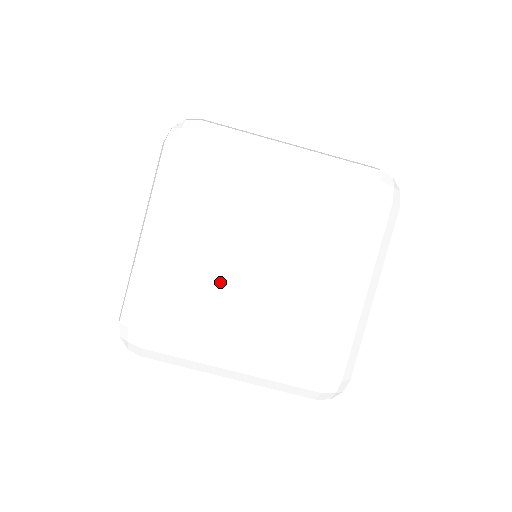
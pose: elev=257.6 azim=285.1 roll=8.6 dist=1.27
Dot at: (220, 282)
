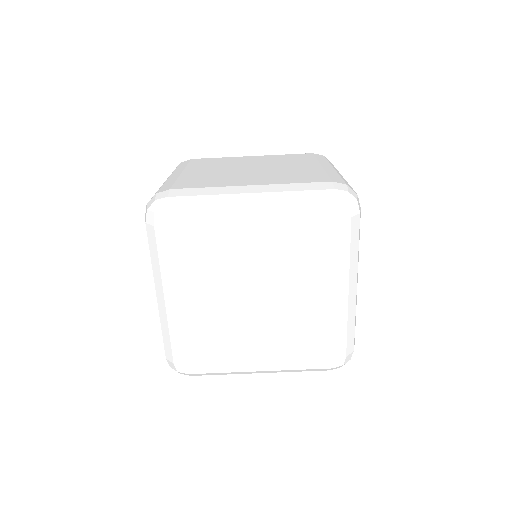
Dot at: (229, 318)
